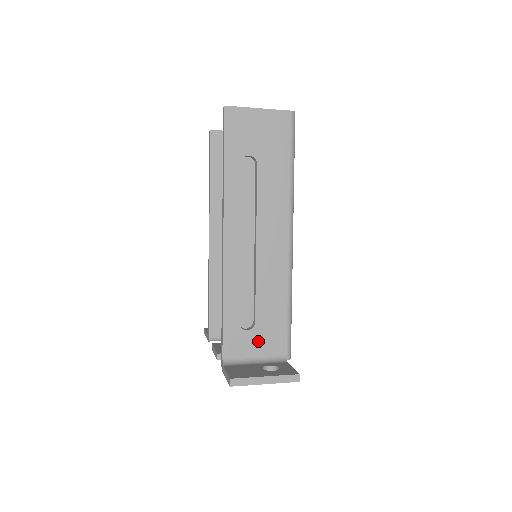
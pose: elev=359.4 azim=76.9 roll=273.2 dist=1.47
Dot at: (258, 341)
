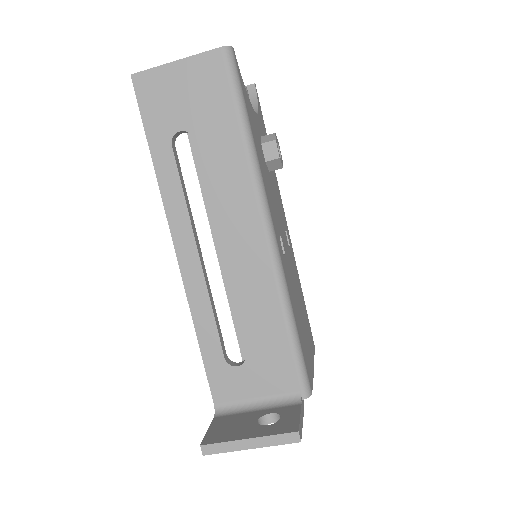
Dot at: (256, 378)
